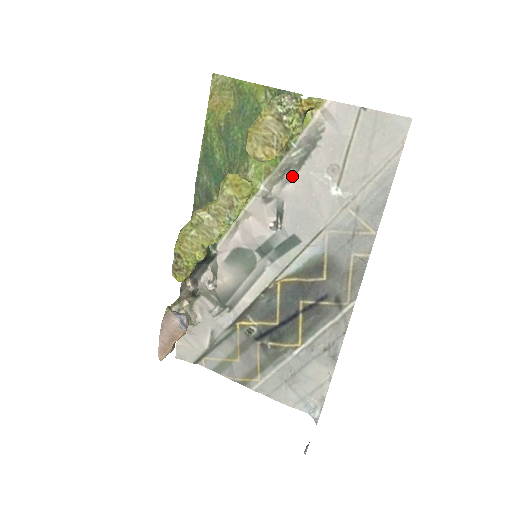
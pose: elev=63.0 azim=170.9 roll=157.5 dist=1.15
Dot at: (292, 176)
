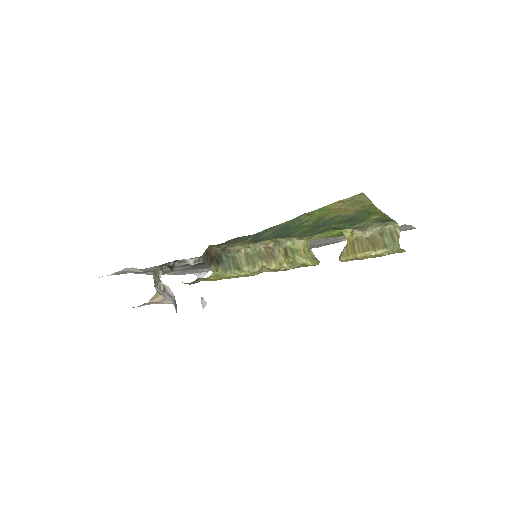
Dot at: occluded
